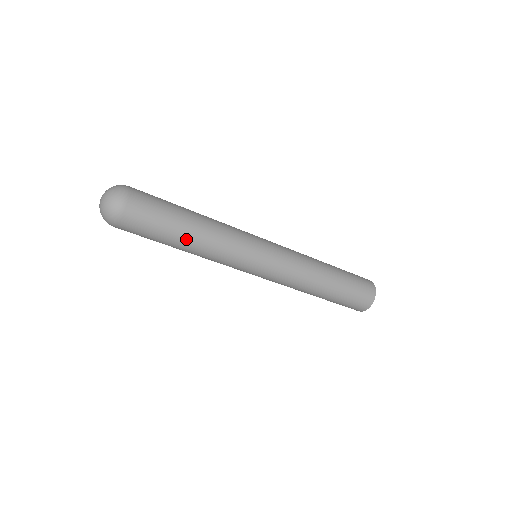
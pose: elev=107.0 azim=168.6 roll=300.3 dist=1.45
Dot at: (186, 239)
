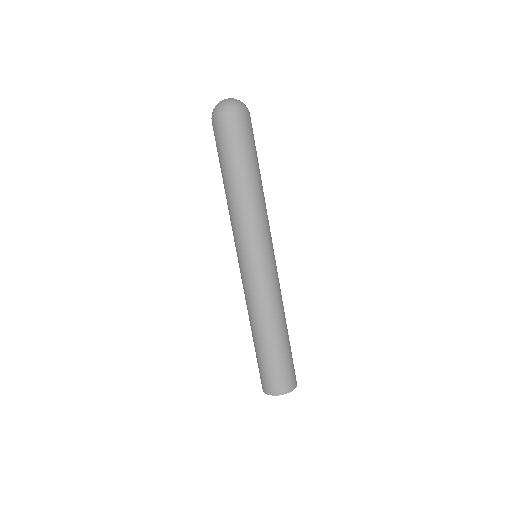
Dot at: (244, 179)
